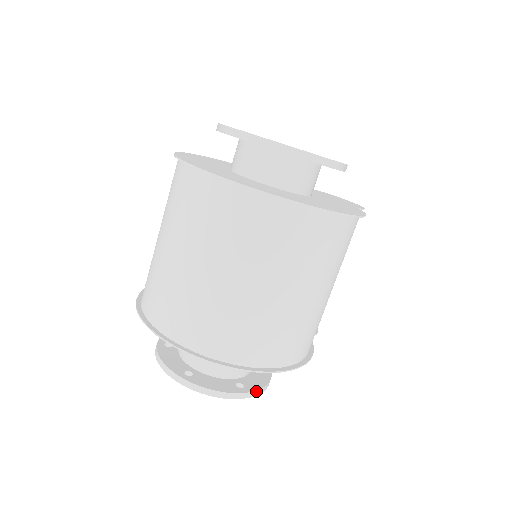
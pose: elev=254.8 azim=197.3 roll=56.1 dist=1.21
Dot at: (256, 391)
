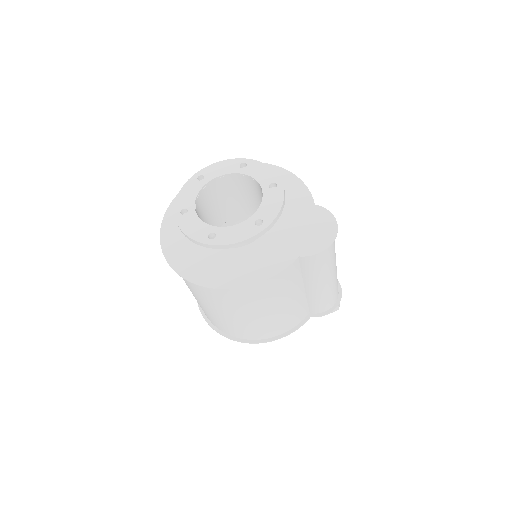
Dot at: occluded
